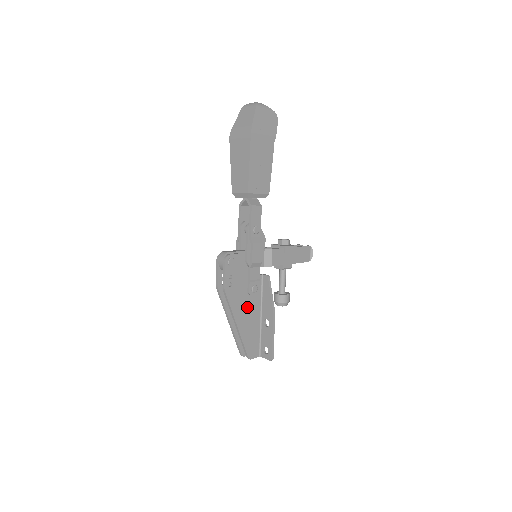
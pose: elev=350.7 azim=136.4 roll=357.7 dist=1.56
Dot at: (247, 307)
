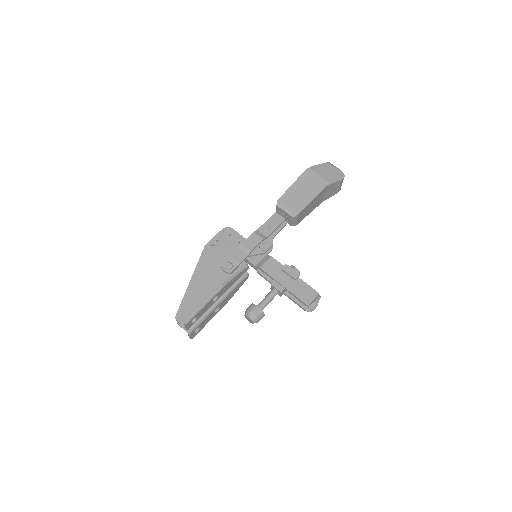
Dot at: (212, 276)
